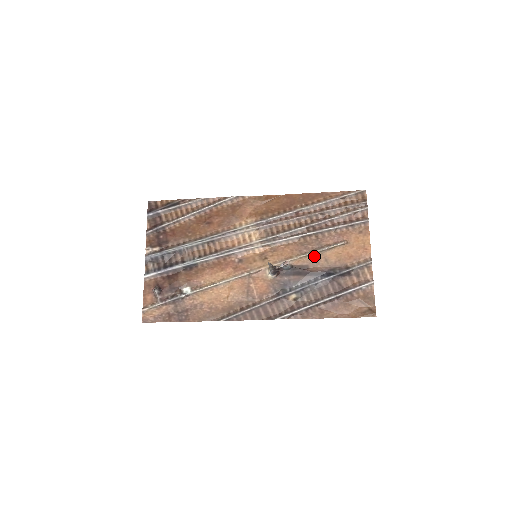
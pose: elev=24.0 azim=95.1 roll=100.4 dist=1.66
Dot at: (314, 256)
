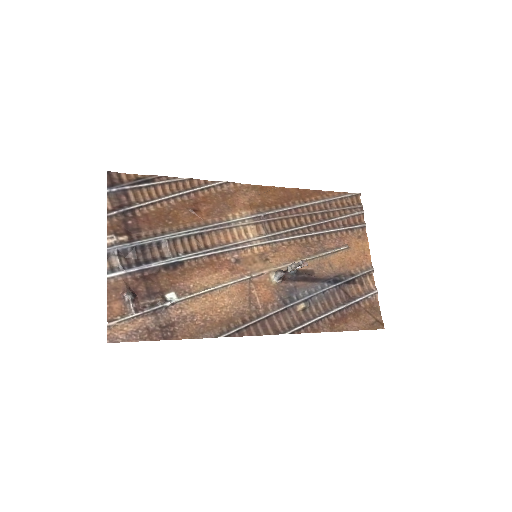
Dot at: (318, 260)
